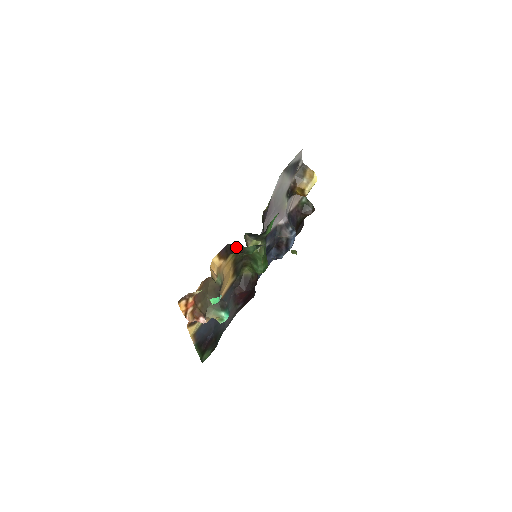
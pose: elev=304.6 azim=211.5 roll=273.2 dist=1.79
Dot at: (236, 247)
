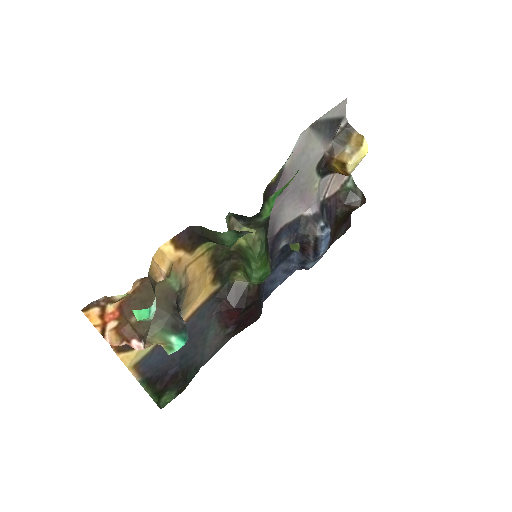
Dot at: (204, 232)
